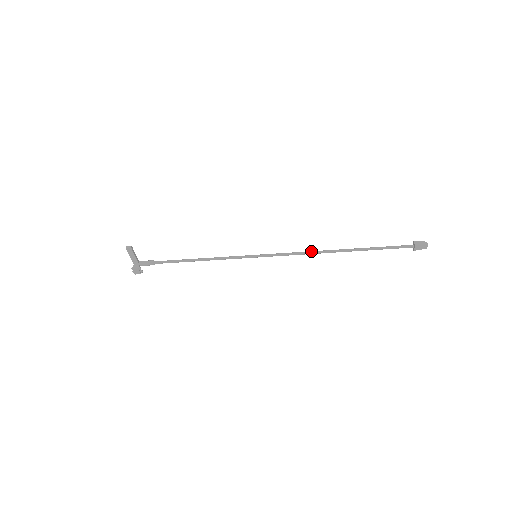
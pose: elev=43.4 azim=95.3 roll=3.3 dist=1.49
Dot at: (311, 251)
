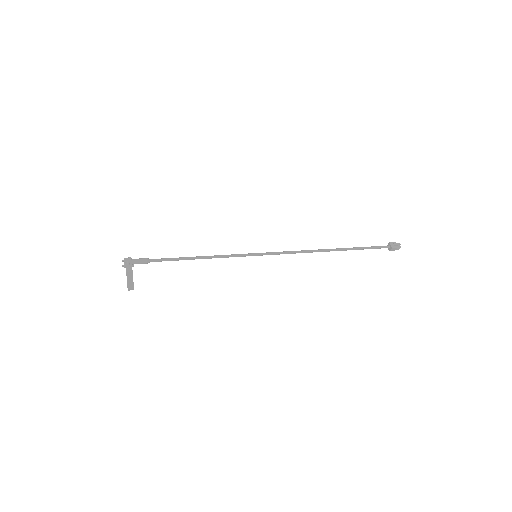
Dot at: occluded
